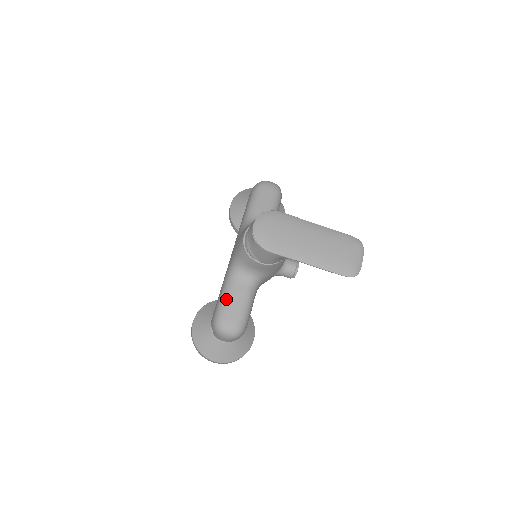
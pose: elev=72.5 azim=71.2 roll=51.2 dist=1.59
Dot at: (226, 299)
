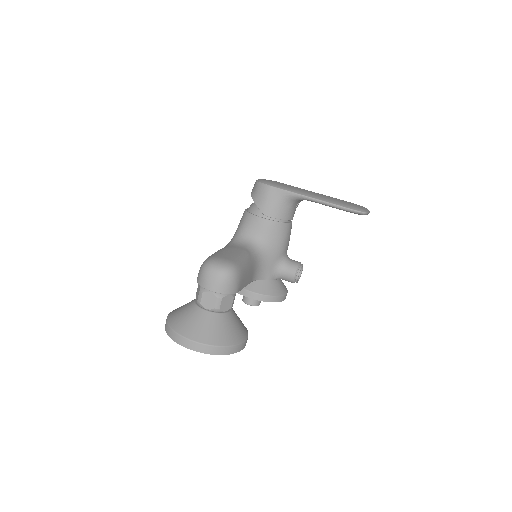
Dot at: (220, 250)
